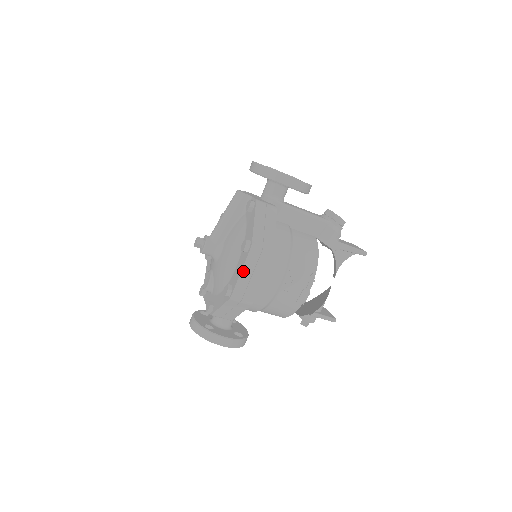
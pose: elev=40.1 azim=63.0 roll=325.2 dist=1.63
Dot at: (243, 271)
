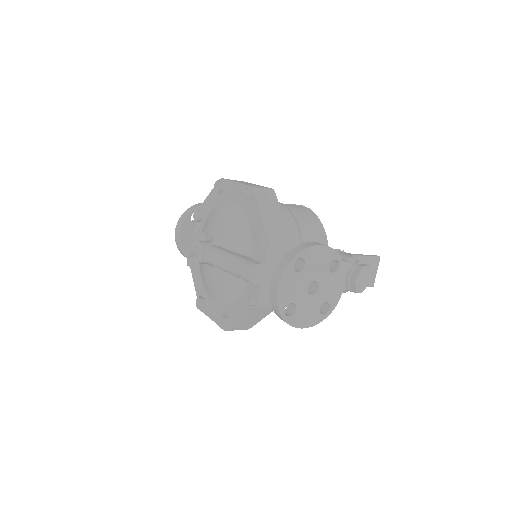
Dot at: (215, 321)
